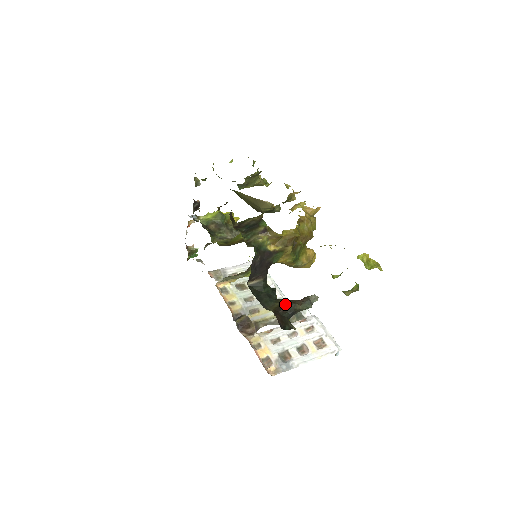
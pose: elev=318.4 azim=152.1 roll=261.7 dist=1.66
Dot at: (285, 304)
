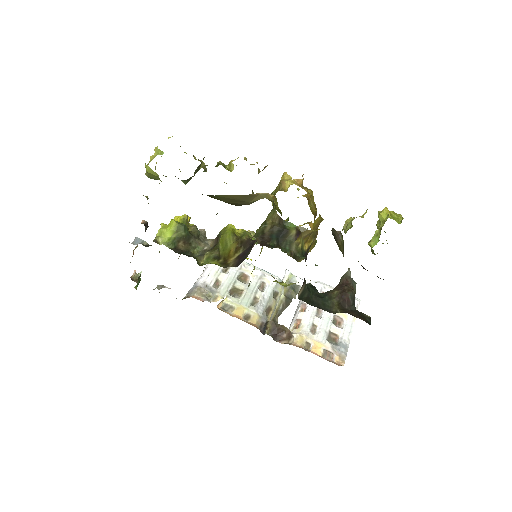
Dot at: (343, 297)
